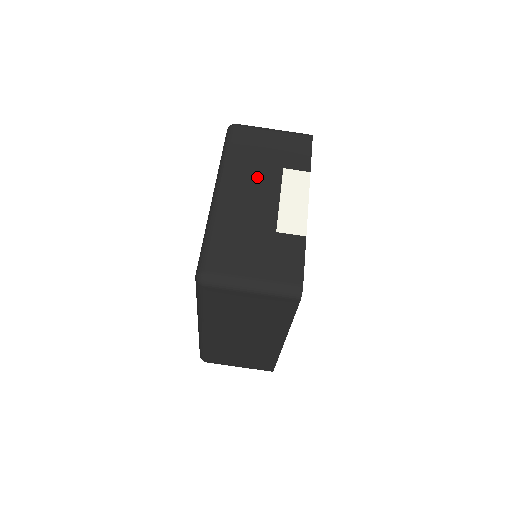
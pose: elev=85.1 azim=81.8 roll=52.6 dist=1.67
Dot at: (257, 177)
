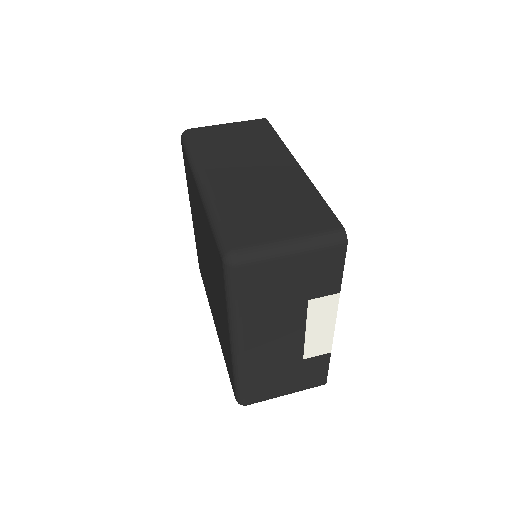
Dot at: occluded
